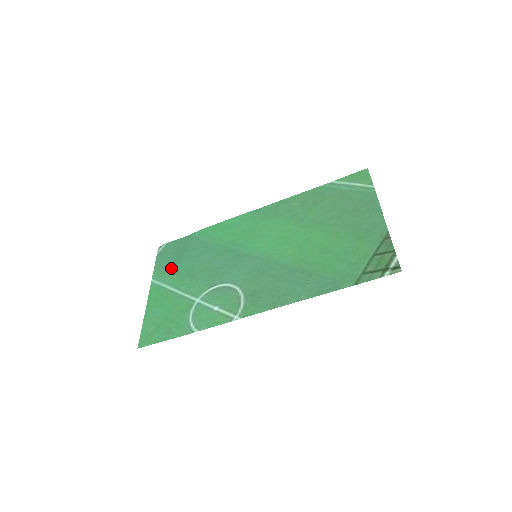
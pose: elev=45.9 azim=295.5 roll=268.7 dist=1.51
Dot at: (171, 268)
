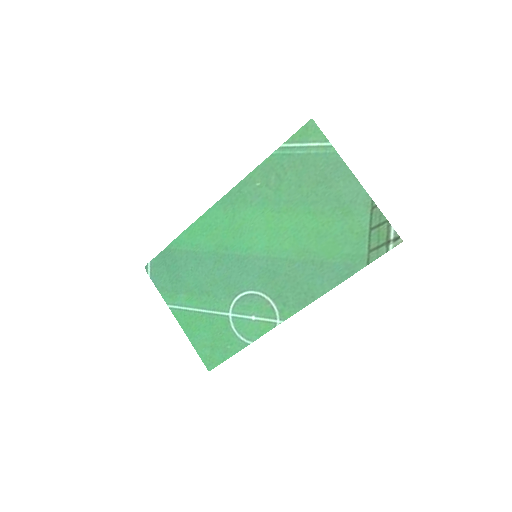
Dot at: (178, 289)
